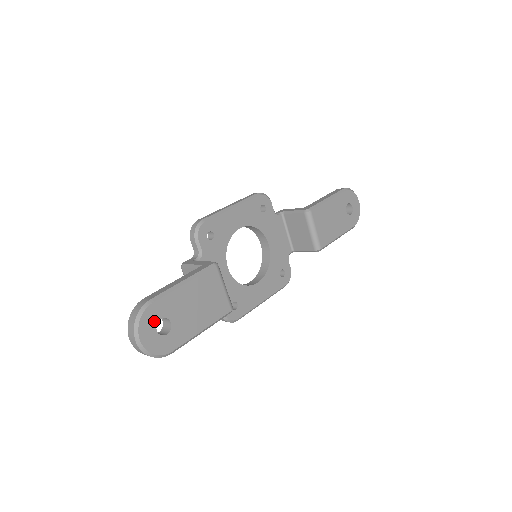
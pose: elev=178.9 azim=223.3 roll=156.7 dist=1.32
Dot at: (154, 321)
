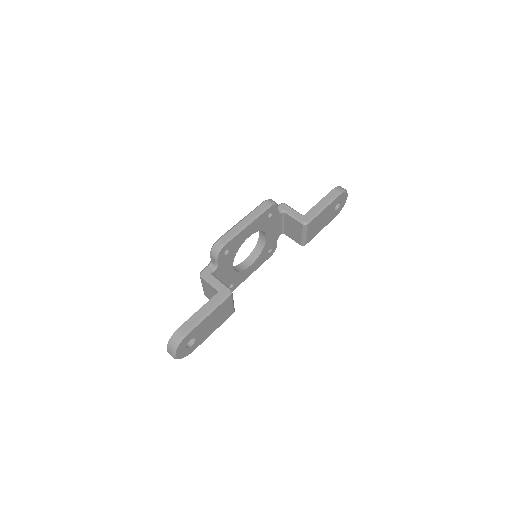
Dot at: (186, 343)
